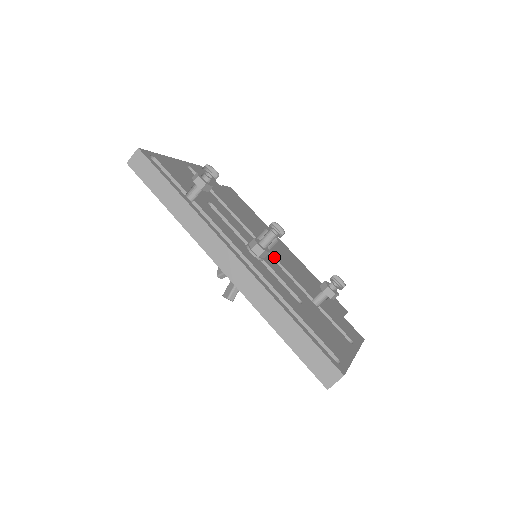
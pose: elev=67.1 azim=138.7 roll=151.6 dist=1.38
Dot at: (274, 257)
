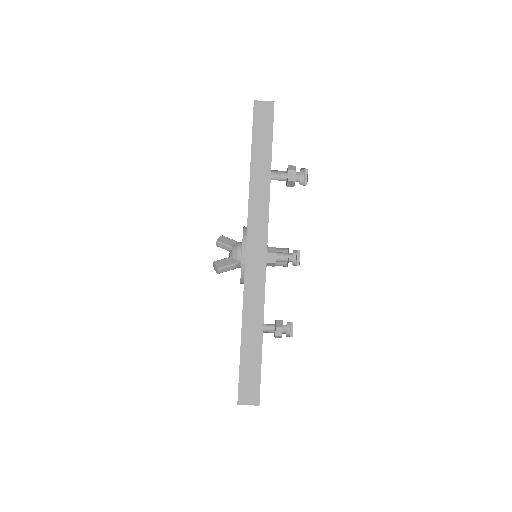
Dot at: occluded
